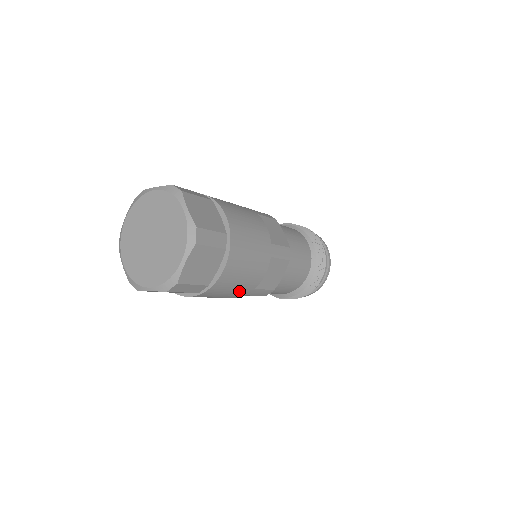
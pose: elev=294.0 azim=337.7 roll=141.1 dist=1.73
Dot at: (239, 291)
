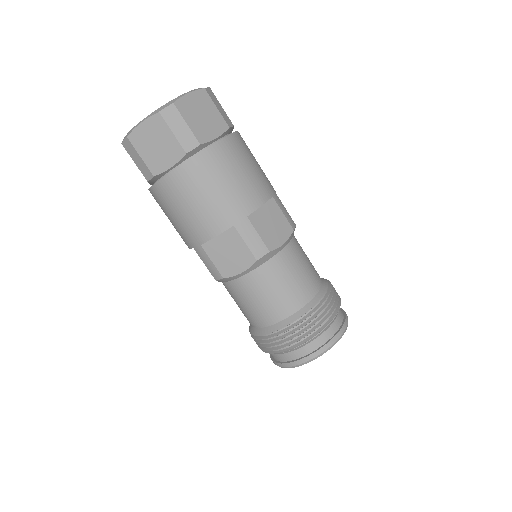
Dot at: (229, 202)
